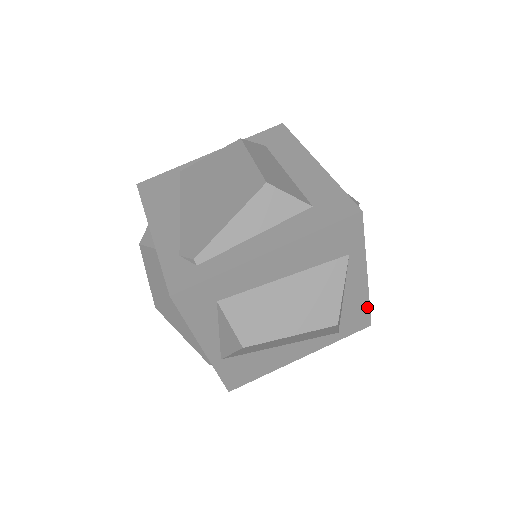
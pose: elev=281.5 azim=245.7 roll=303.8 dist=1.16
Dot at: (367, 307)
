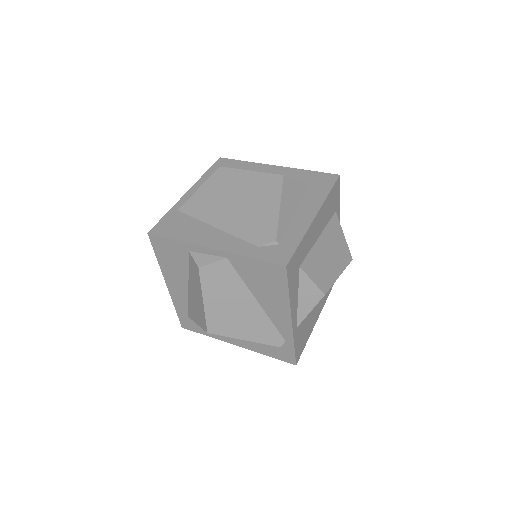
Dot at: occluded
